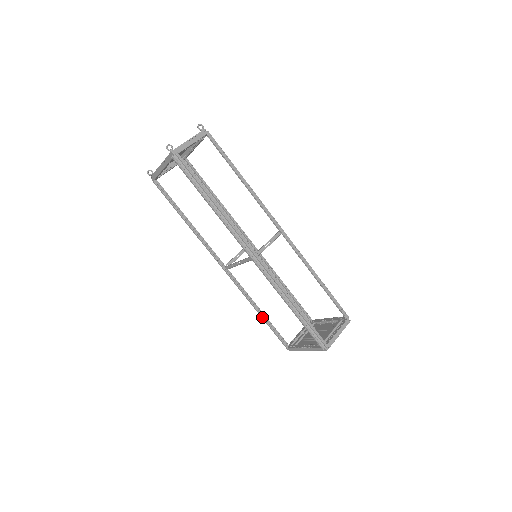
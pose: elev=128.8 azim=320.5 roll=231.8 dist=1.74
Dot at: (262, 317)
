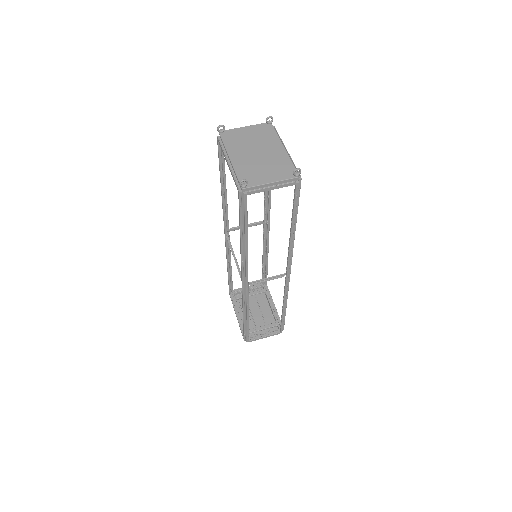
Dot at: (228, 272)
